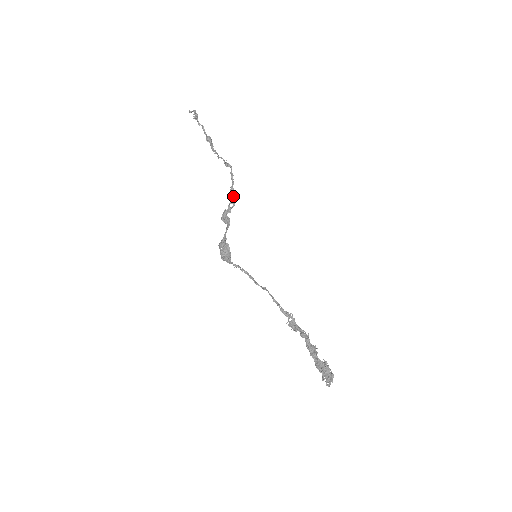
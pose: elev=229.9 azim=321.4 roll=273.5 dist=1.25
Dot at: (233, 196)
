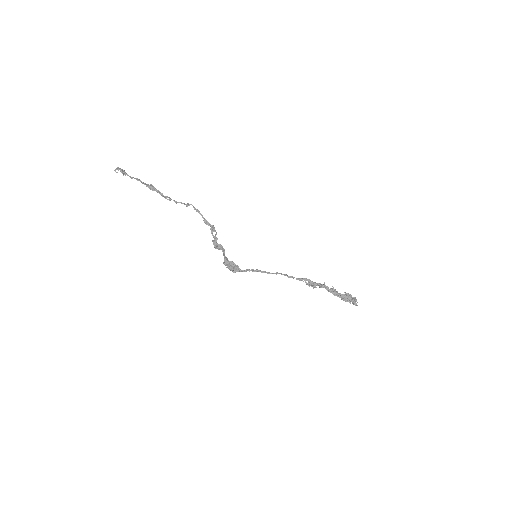
Dot at: occluded
